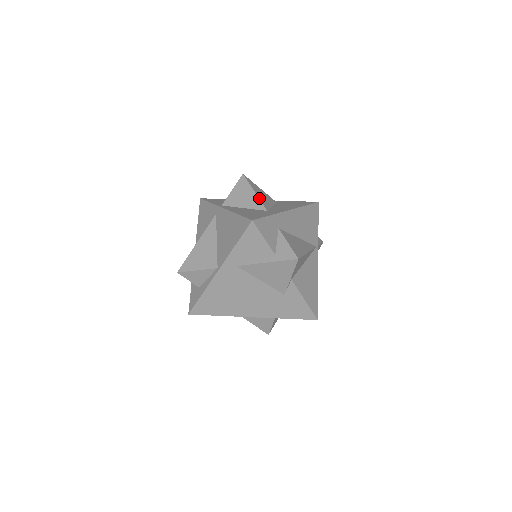
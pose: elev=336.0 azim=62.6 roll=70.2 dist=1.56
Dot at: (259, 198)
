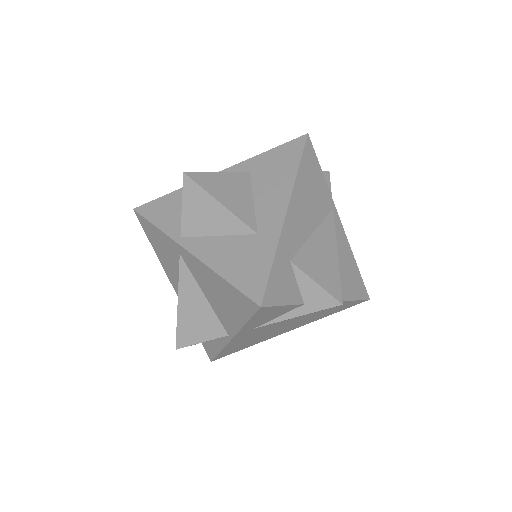
Dot at: (233, 213)
